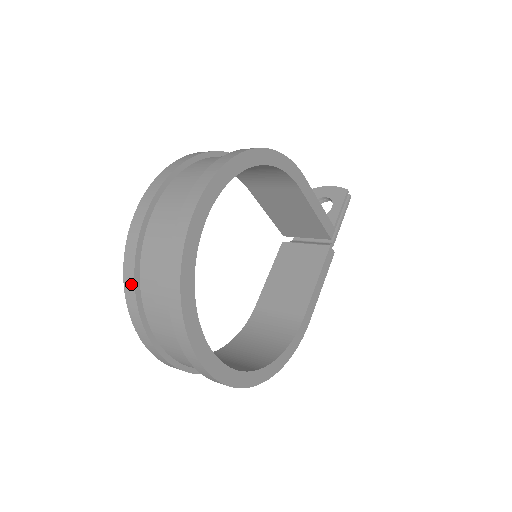
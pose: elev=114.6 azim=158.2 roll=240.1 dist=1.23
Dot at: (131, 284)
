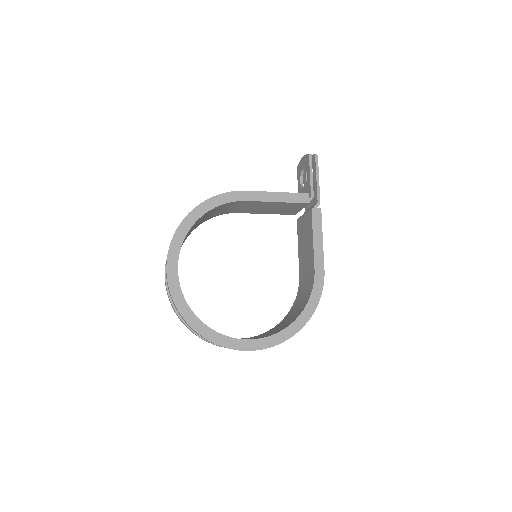
Dot at: (183, 323)
